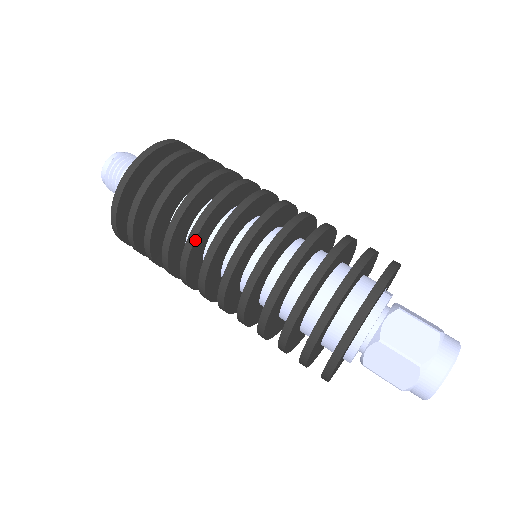
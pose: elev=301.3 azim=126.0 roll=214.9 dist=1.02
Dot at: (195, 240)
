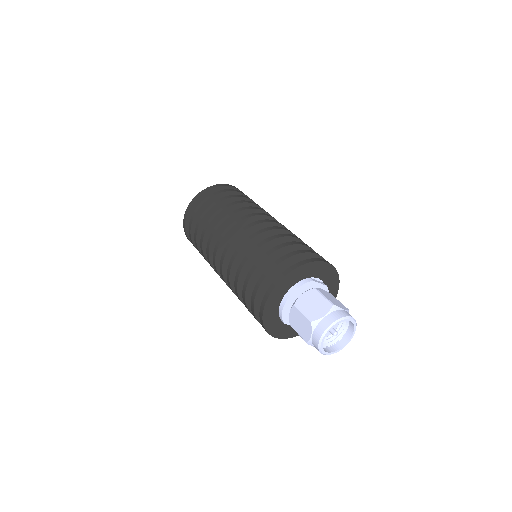
Dot at: (213, 237)
